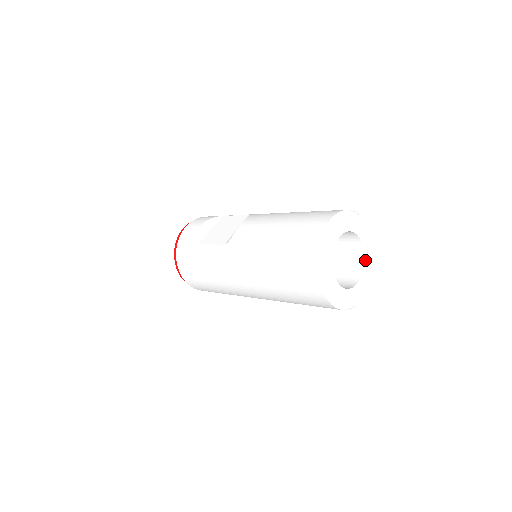
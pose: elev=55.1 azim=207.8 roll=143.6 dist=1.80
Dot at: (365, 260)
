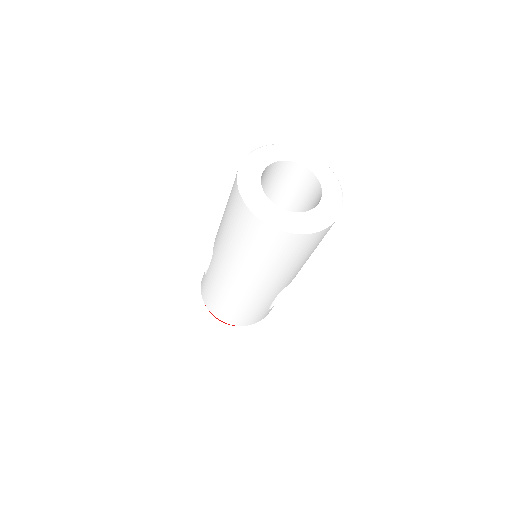
Dot at: (320, 181)
